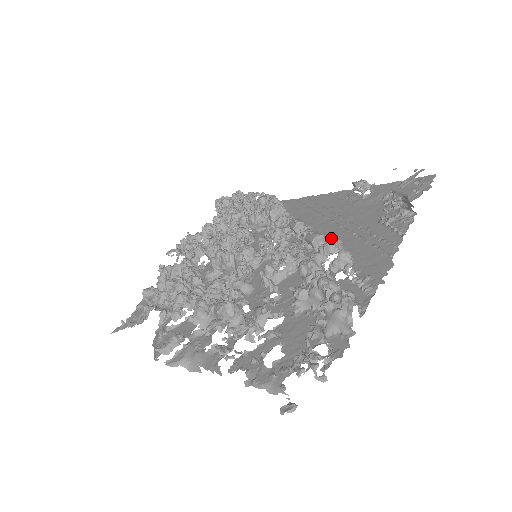
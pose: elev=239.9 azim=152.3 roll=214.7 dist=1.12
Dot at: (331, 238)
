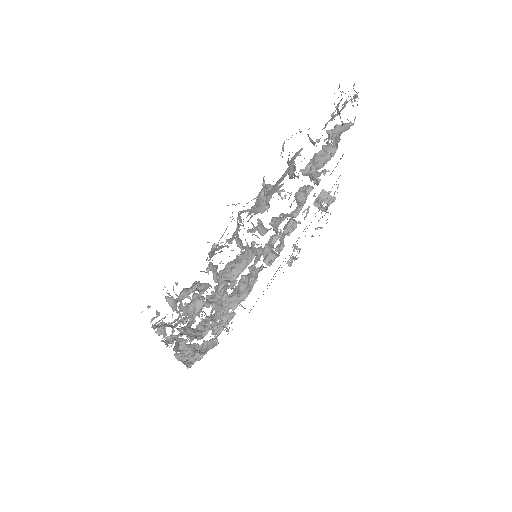
Dot at: occluded
